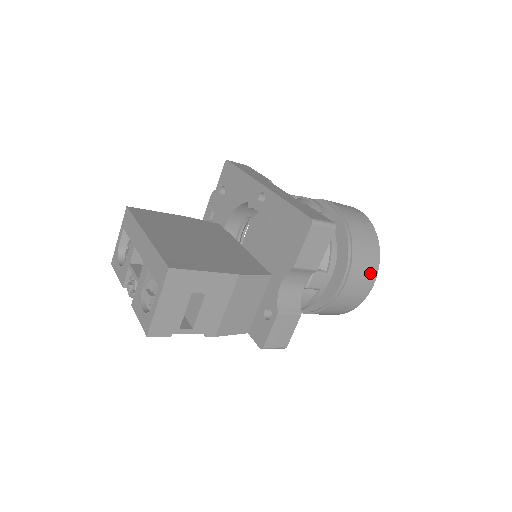
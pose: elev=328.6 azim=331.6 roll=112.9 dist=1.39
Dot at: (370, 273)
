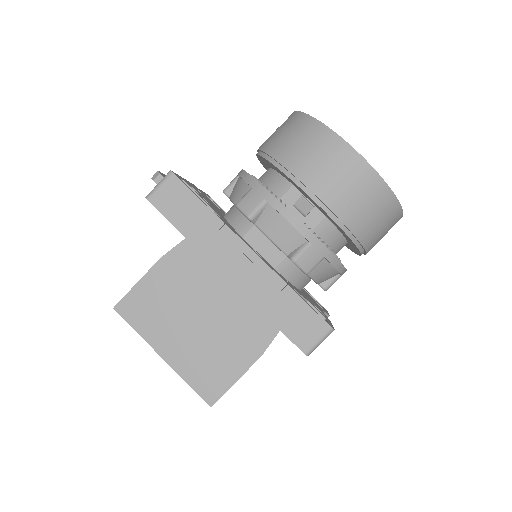
Dot at: (393, 225)
